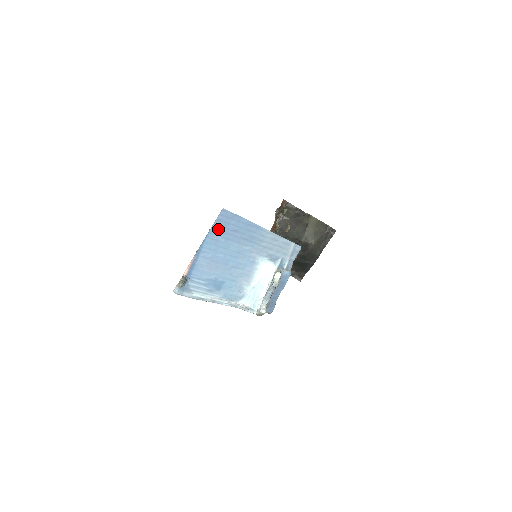
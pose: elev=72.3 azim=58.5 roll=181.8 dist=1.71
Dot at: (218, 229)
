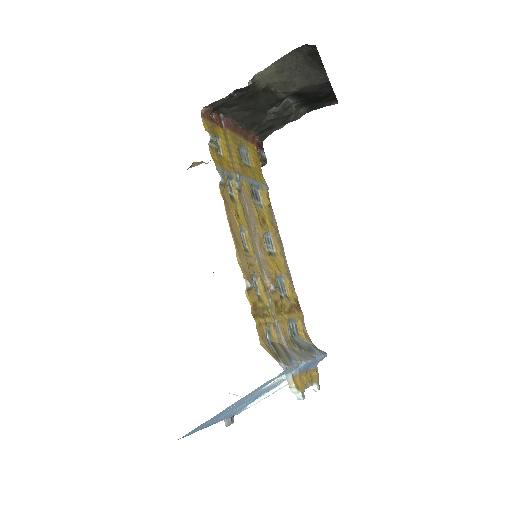
Dot at: (198, 429)
